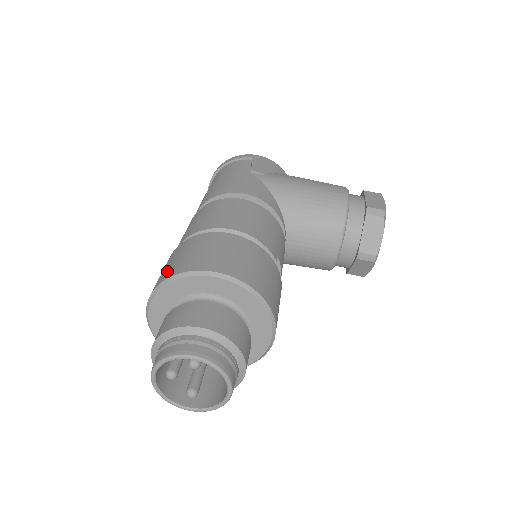
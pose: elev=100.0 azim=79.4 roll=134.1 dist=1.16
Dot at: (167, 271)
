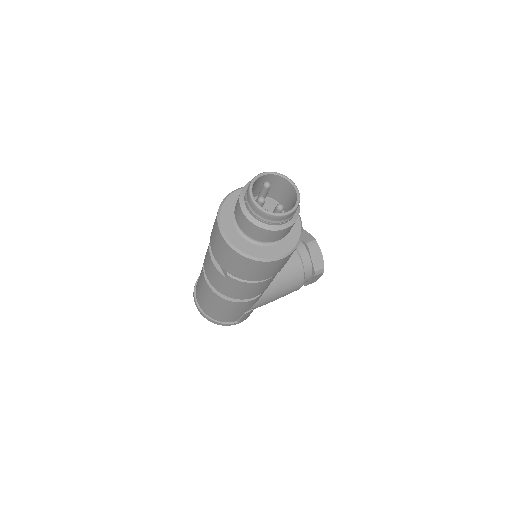
Dot at: occluded
